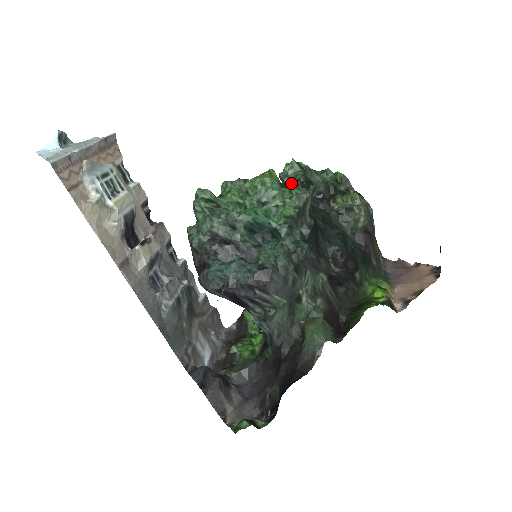
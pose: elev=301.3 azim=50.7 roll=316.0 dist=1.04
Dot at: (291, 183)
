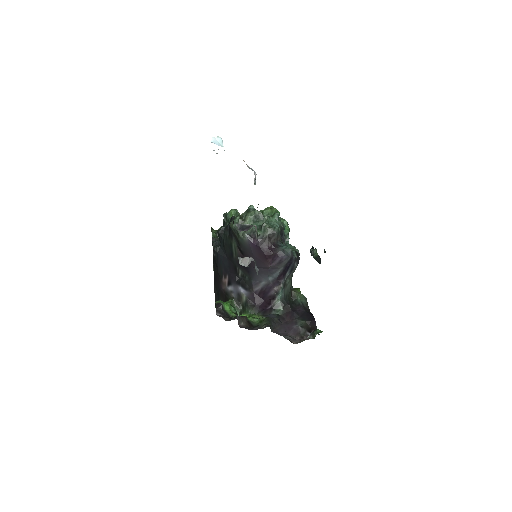
Dot at: occluded
